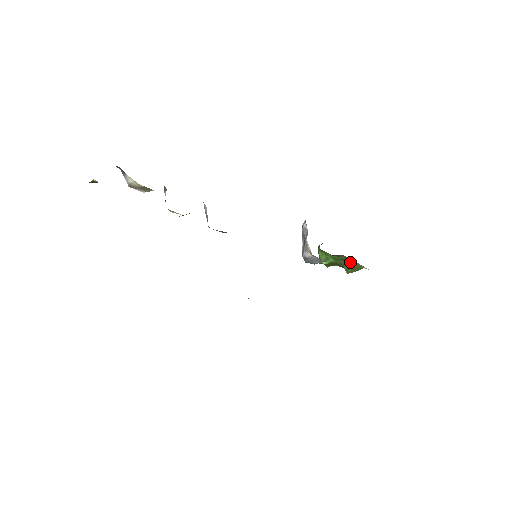
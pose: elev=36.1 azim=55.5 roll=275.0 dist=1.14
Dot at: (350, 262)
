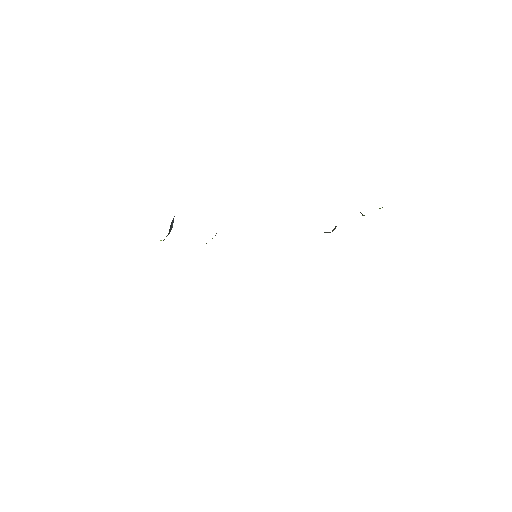
Dot at: occluded
